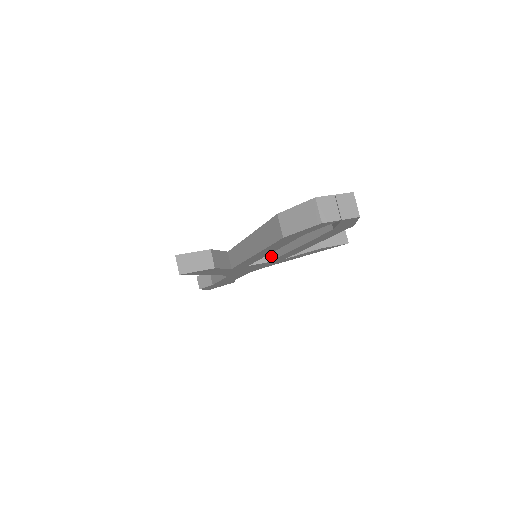
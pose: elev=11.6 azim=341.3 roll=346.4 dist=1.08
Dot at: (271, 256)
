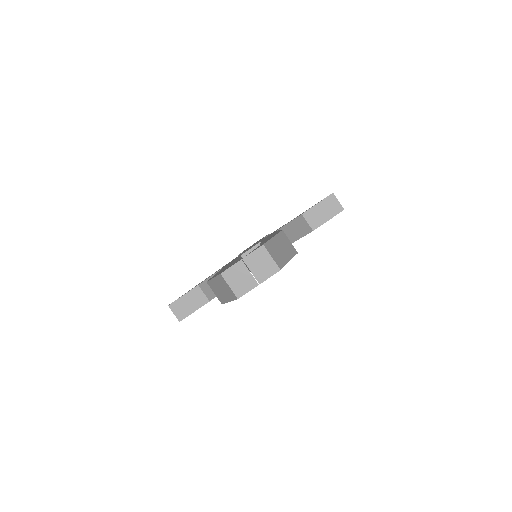
Dot at: occluded
